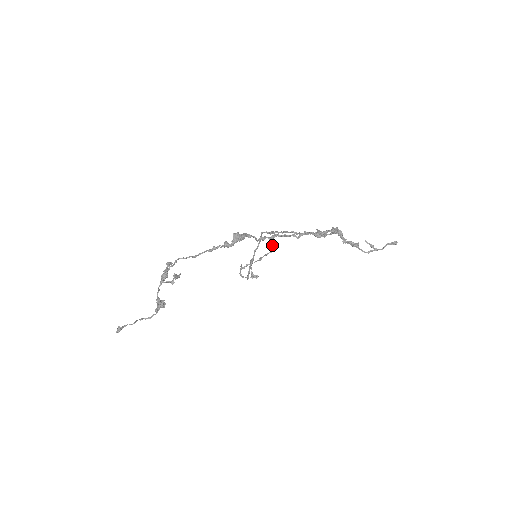
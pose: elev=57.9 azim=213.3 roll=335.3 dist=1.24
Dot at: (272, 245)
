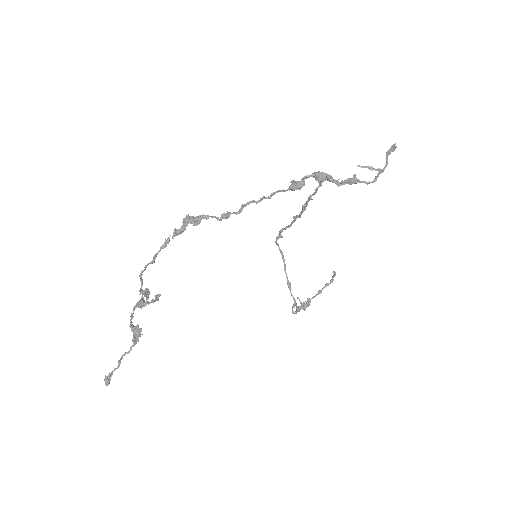
Dot at: (333, 275)
